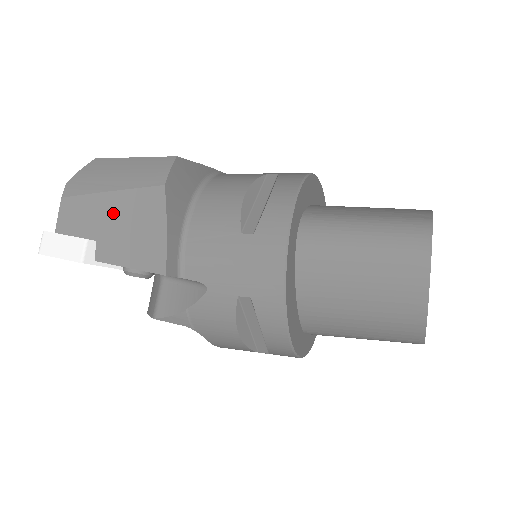
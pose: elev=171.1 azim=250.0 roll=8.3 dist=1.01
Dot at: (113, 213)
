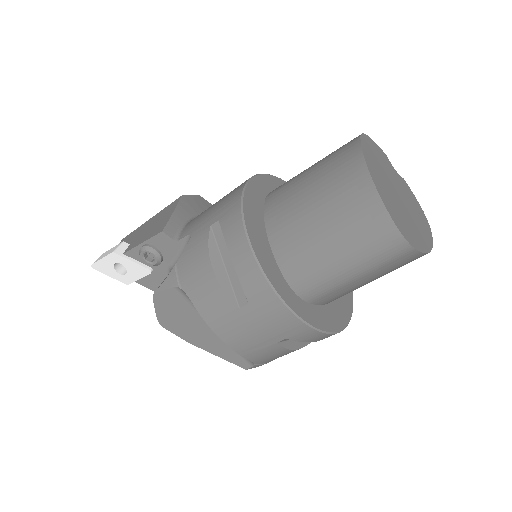
Dot at: (147, 226)
